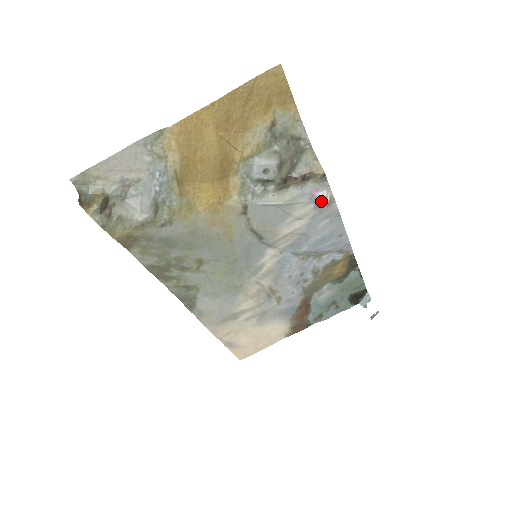
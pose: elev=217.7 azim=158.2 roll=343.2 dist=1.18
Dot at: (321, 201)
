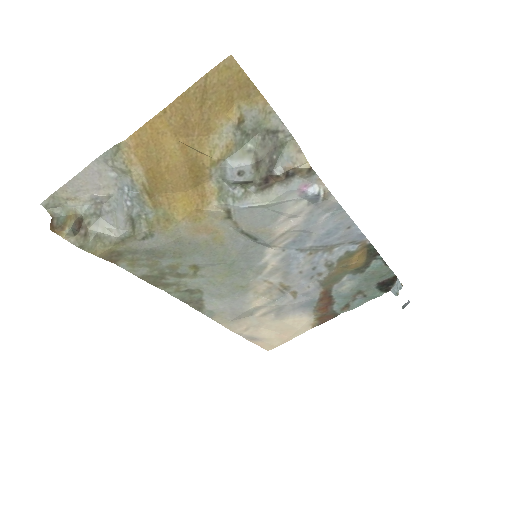
Dot at: (314, 196)
